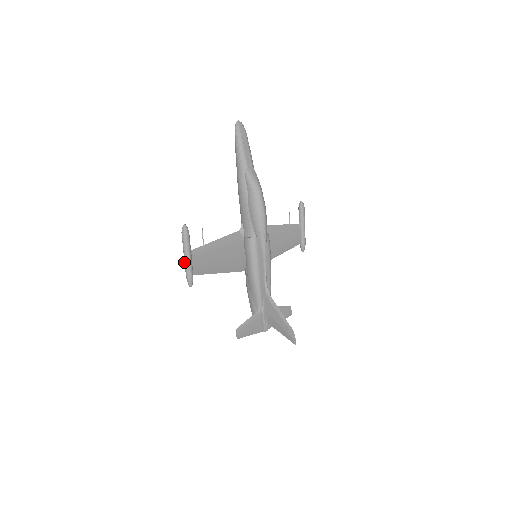
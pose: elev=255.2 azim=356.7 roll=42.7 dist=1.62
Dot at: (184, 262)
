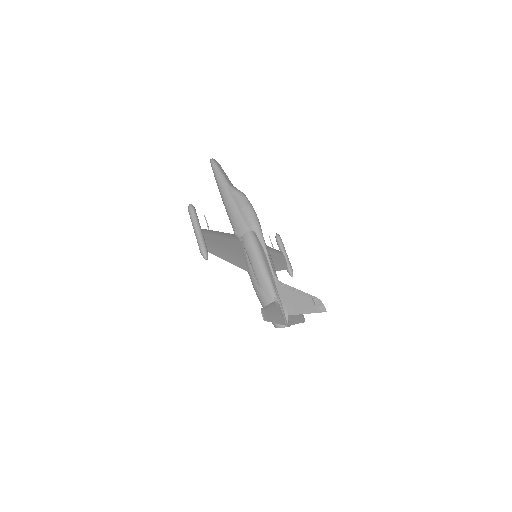
Dot at: (196, 237)
